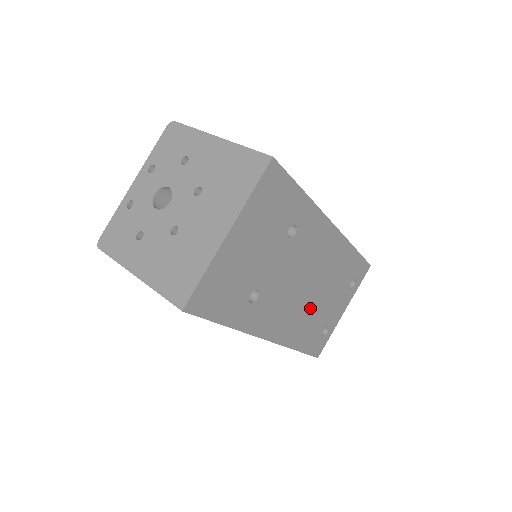
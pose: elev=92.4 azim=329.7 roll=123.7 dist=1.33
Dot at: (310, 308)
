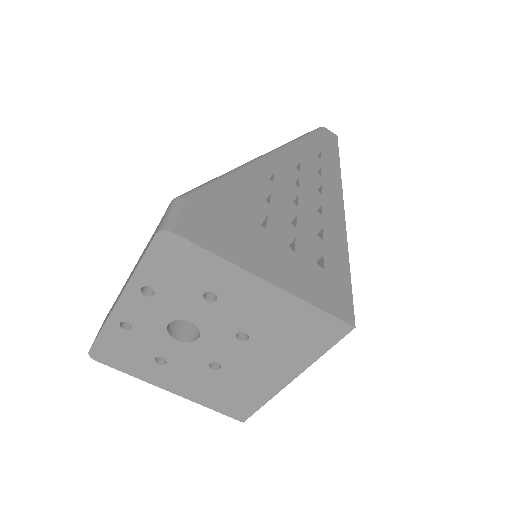
Dot at: occluded
